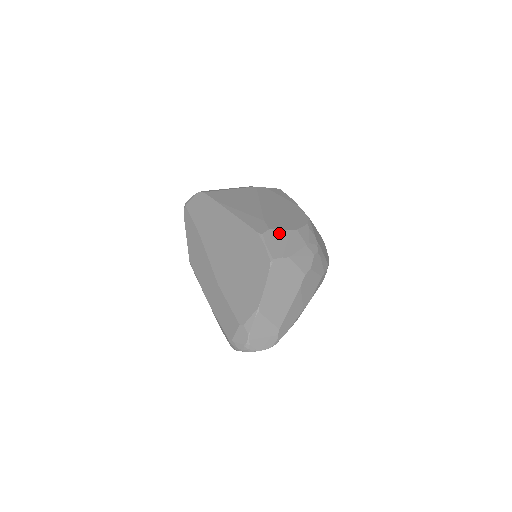
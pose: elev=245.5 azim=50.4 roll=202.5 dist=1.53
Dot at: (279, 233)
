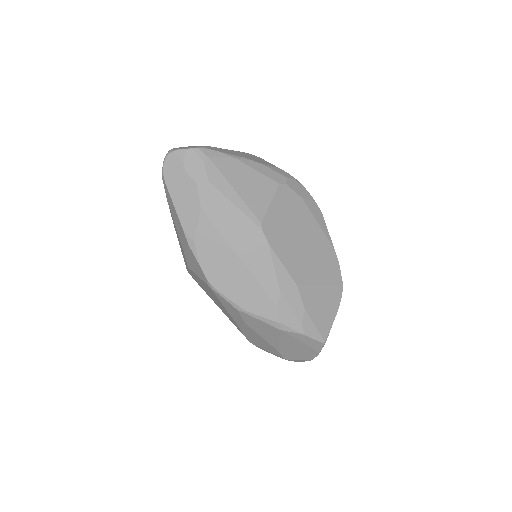
Dot at: occluded
